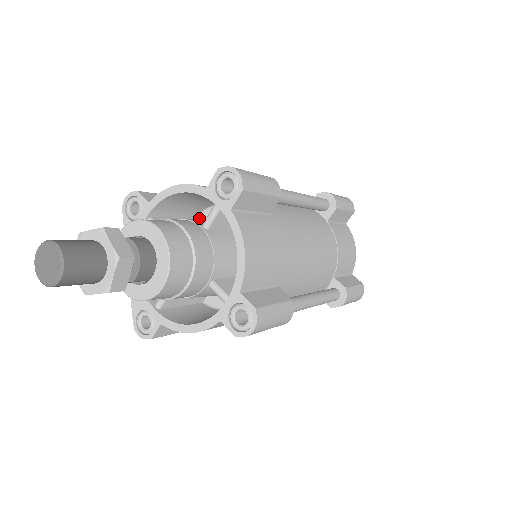
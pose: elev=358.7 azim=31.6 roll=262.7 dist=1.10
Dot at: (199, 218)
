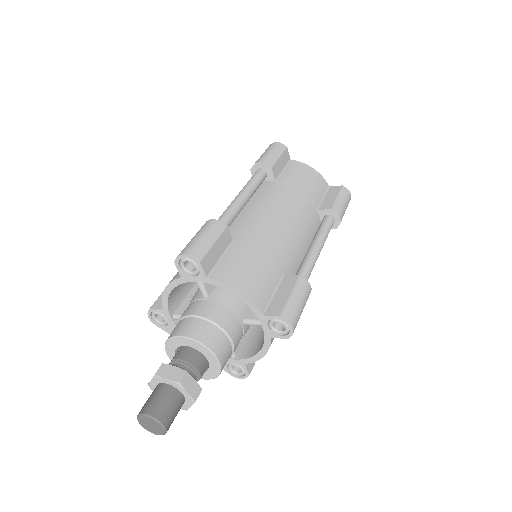
Dot at: occluded
